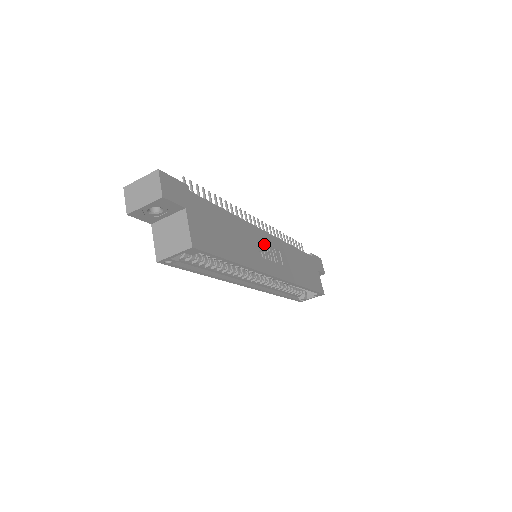
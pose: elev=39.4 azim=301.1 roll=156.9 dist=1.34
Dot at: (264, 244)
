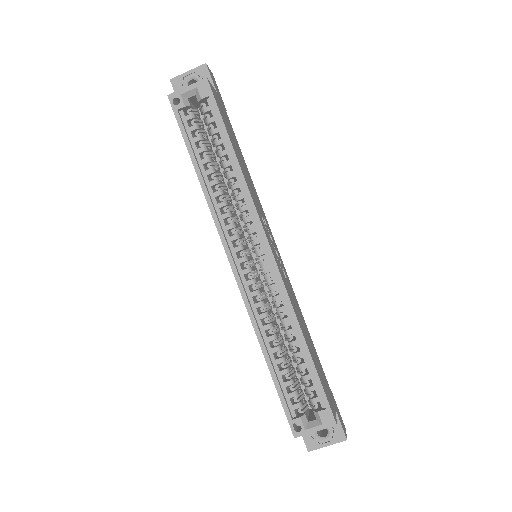
Dot at: (271, 239)
